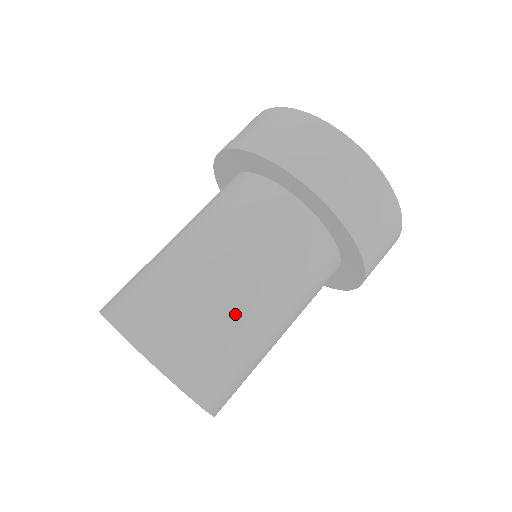
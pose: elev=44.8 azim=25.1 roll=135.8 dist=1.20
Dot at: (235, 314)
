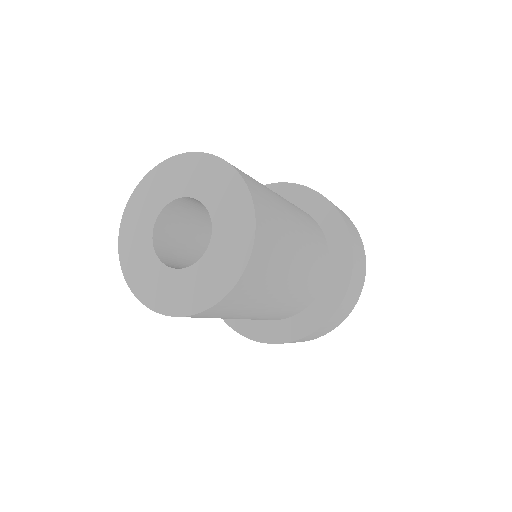
Dot at: (280, 201)
